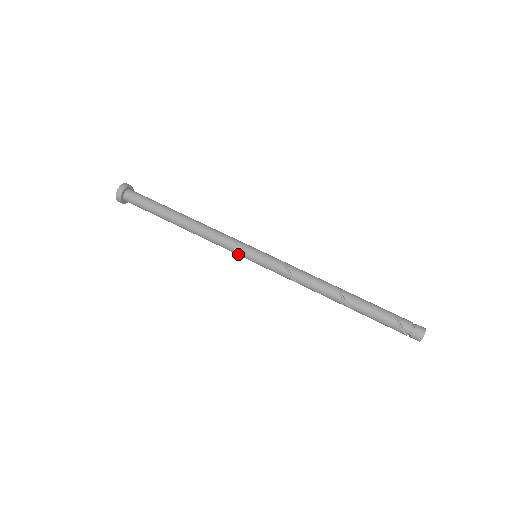
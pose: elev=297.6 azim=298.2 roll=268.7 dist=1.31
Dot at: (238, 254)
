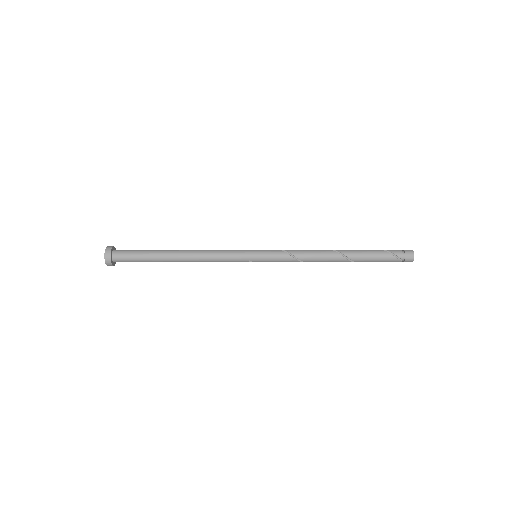
Dot at: (241, 260)
